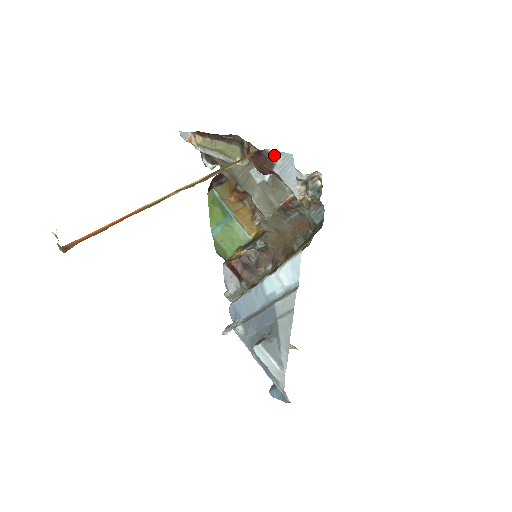
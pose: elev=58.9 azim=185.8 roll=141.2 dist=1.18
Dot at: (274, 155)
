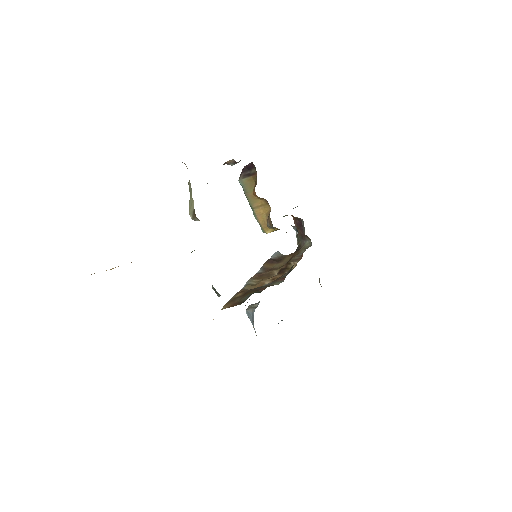
Dot at: occluded
